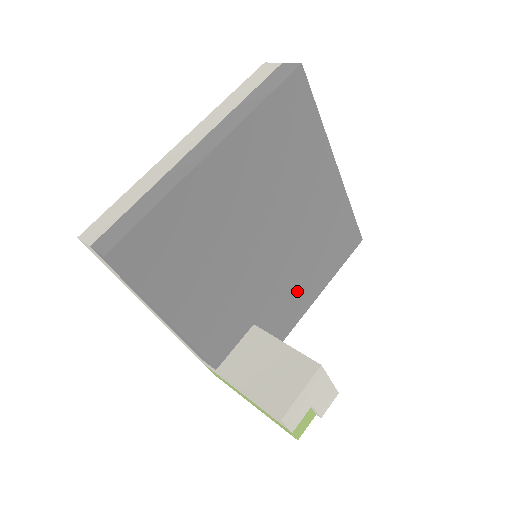
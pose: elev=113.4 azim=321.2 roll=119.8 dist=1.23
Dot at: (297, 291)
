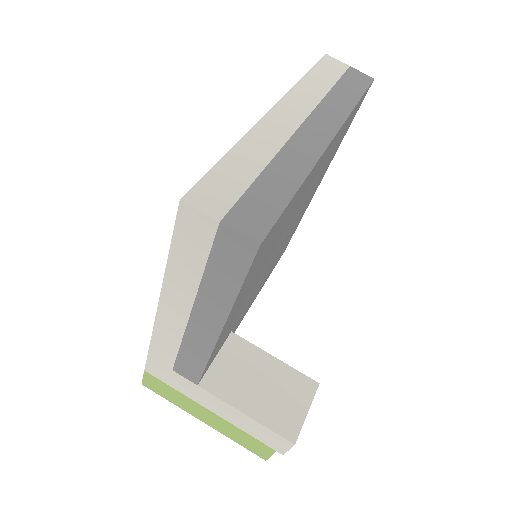
Dot at: (254, 296)
